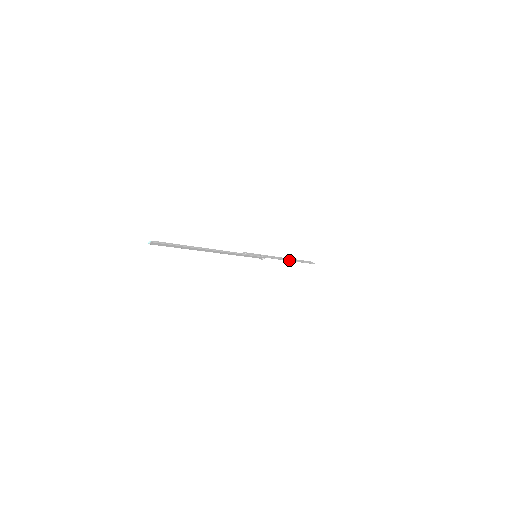
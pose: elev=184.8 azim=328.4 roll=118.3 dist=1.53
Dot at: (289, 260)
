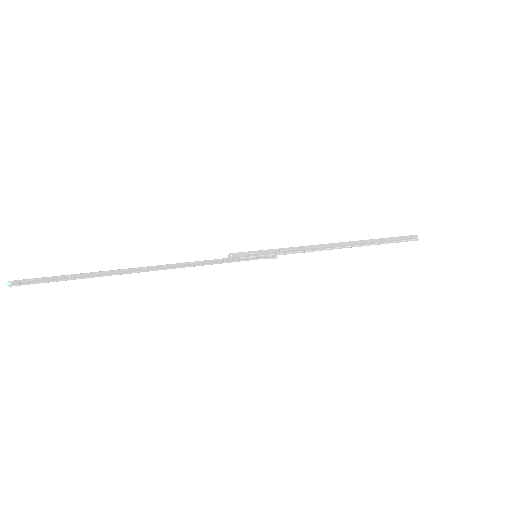
Dot at: occluded
